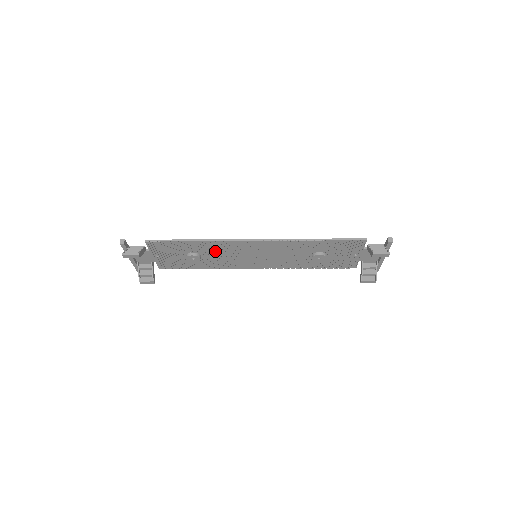
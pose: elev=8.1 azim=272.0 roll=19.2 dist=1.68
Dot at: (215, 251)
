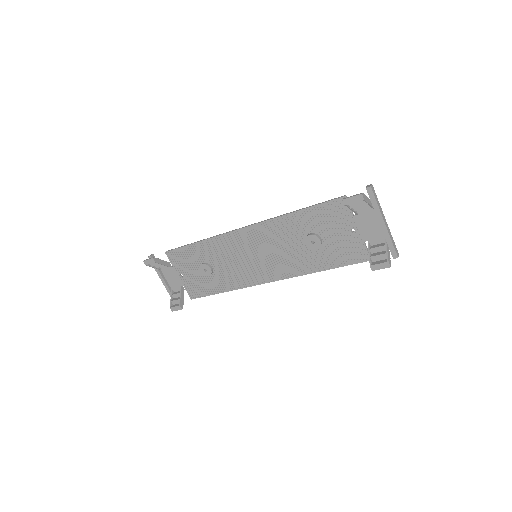
Dot at: (220, 256)
